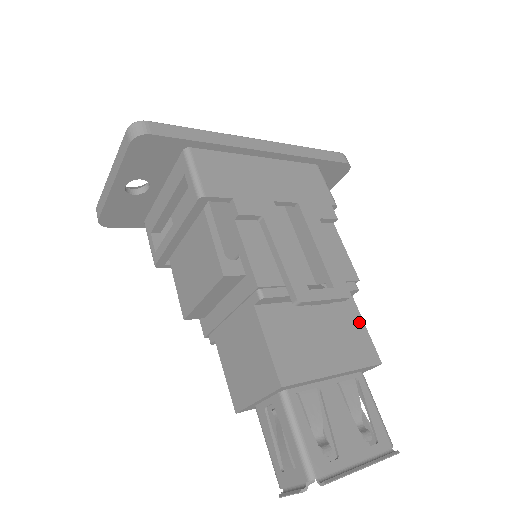
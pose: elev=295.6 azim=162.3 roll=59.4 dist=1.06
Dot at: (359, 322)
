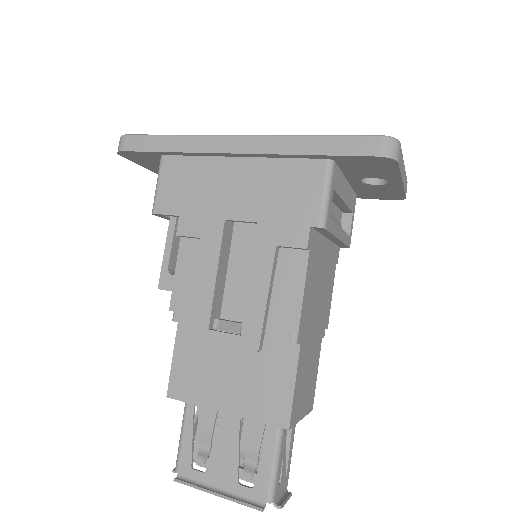
Dot at: (289, 376)
